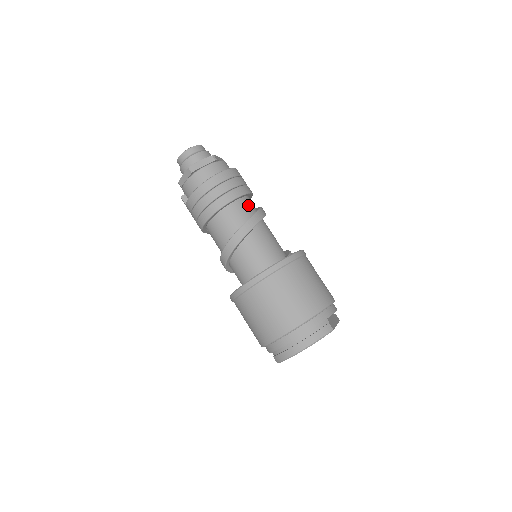
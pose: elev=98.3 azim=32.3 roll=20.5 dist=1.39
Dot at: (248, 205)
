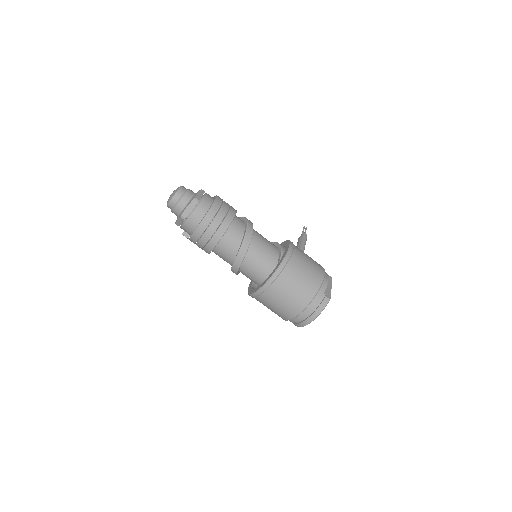
Dot at: (237, 227)
